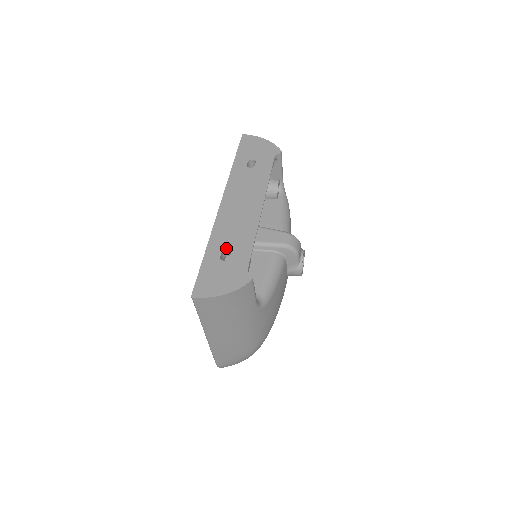
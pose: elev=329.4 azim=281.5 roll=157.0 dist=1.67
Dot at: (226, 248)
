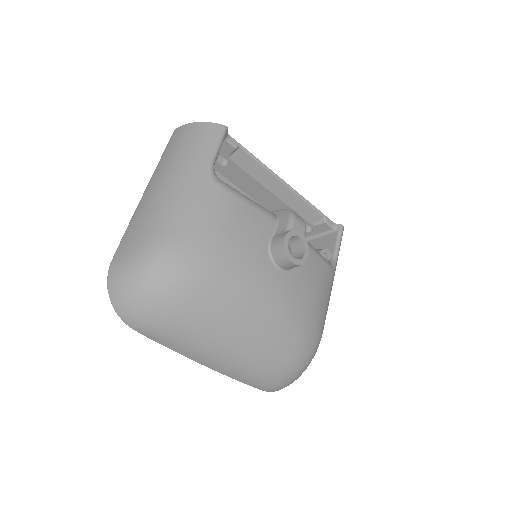
Dot at: occluded
